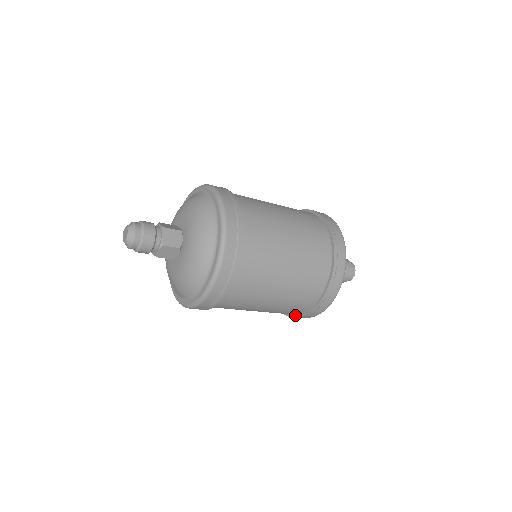
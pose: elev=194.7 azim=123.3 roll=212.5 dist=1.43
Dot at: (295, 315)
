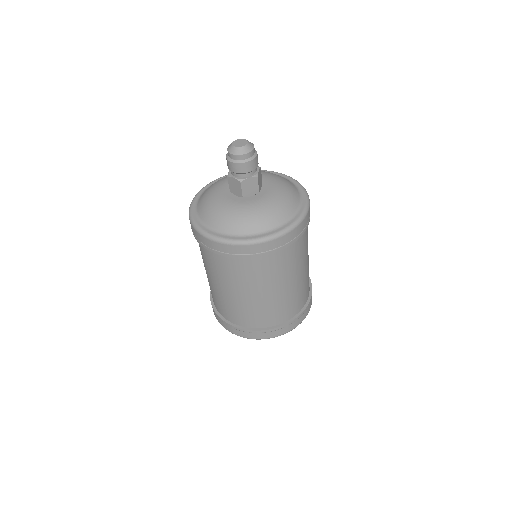
Dot at: (250, 328)
